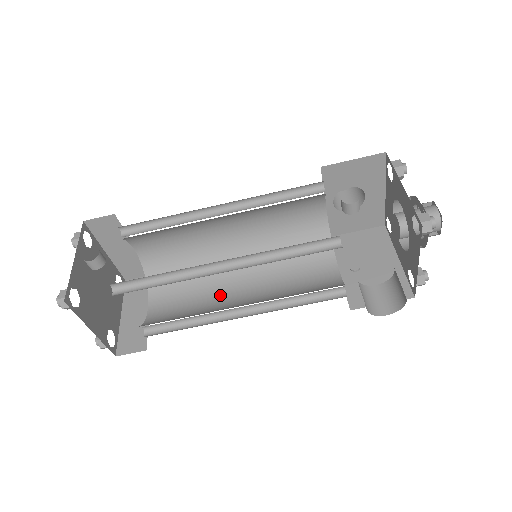
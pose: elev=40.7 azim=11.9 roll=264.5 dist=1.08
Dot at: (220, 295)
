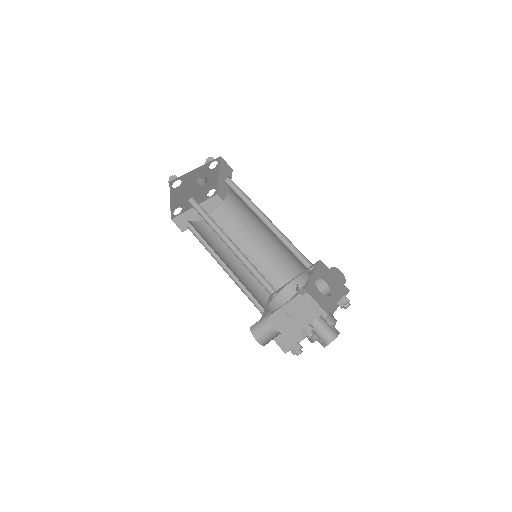
Dot at: occluded
